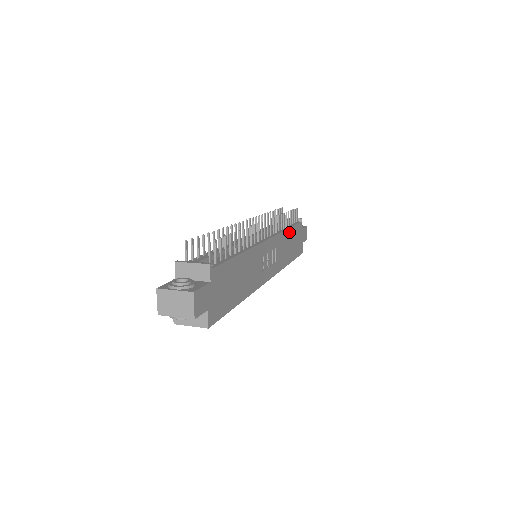
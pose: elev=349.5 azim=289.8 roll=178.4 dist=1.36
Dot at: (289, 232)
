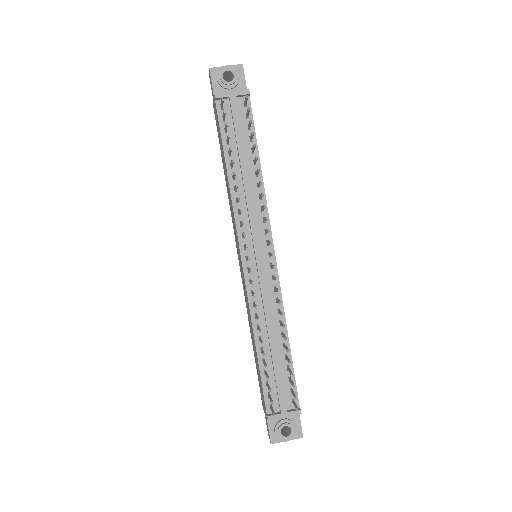
Dot at: (259, 166)
